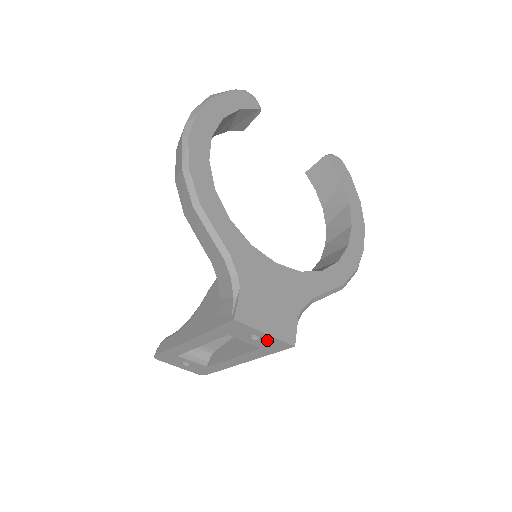
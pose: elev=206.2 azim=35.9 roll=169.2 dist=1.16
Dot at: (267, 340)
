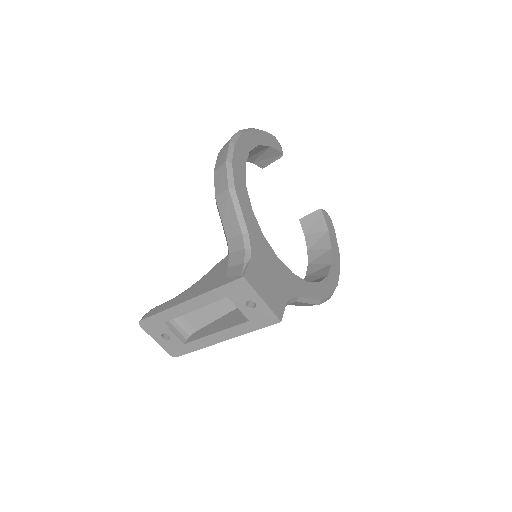
Dot at: (260, 309)
